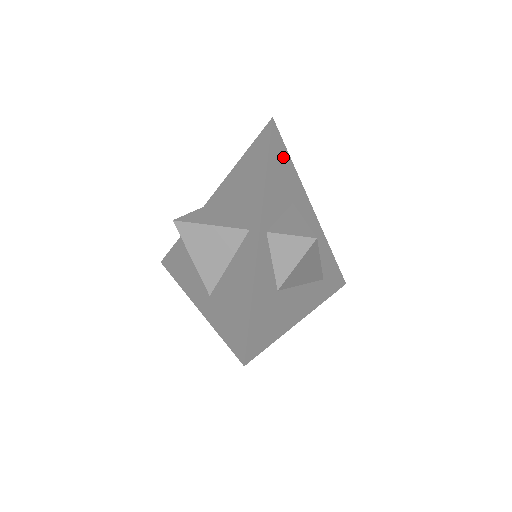
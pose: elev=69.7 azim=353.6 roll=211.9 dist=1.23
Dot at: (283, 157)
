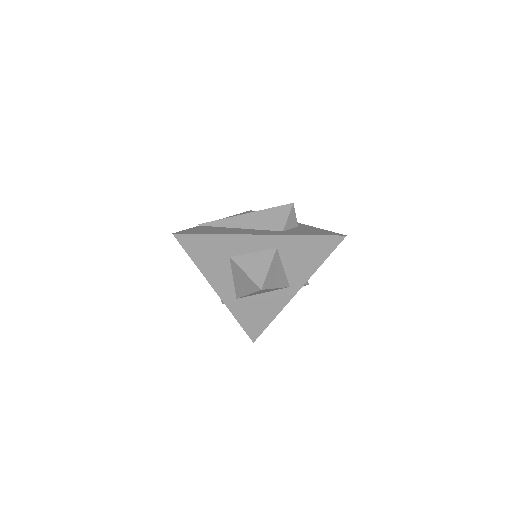
Dot at: occluded
